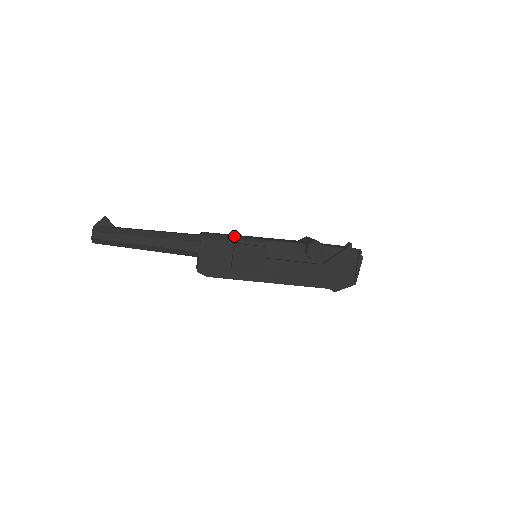
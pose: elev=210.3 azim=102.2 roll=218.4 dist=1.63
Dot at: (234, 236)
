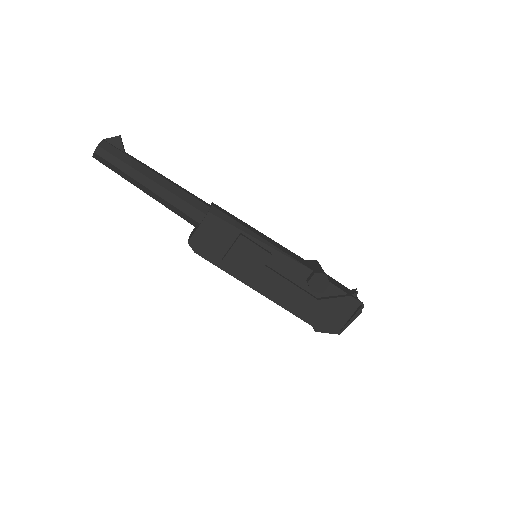
Dot at: (244, 226)
